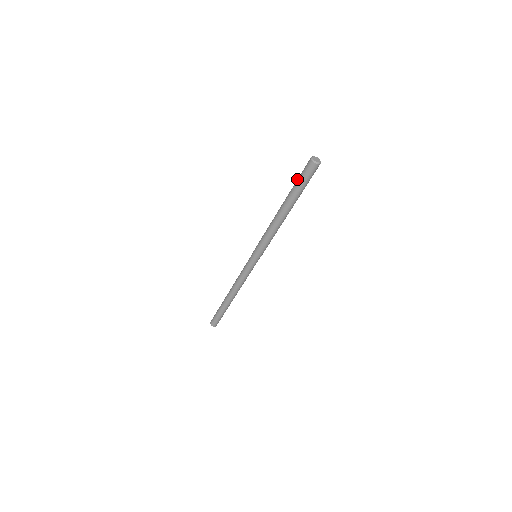
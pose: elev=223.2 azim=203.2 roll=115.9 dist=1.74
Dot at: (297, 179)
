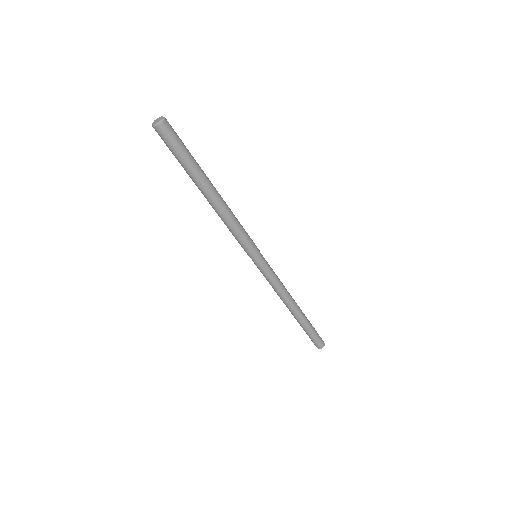
Dot at: occluded
